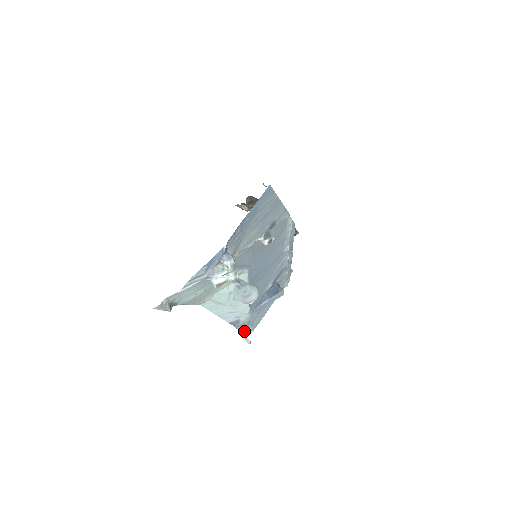
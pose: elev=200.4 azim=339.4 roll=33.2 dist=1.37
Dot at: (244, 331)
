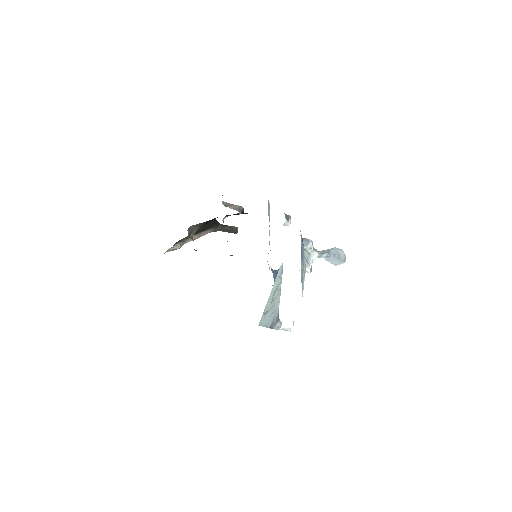
Dot at: (277, 327)
